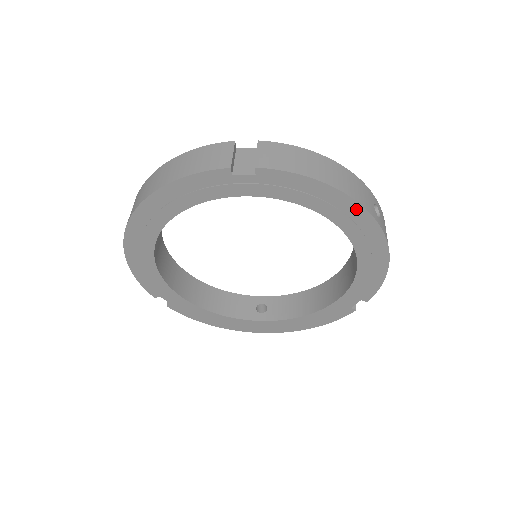
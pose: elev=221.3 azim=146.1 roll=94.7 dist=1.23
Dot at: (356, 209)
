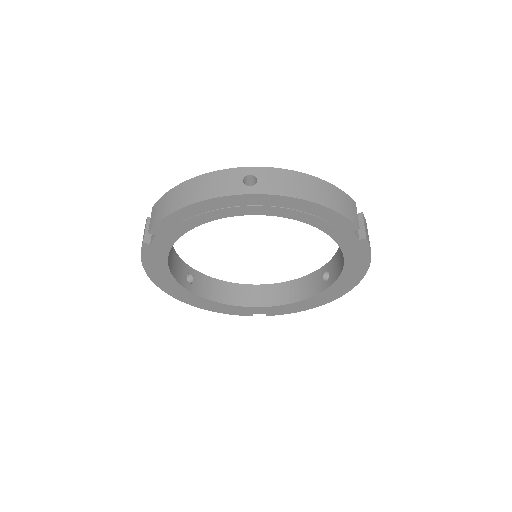
Dot at: (221, 201)
